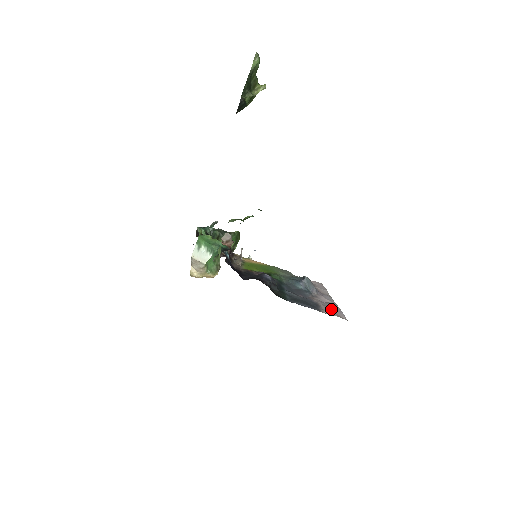
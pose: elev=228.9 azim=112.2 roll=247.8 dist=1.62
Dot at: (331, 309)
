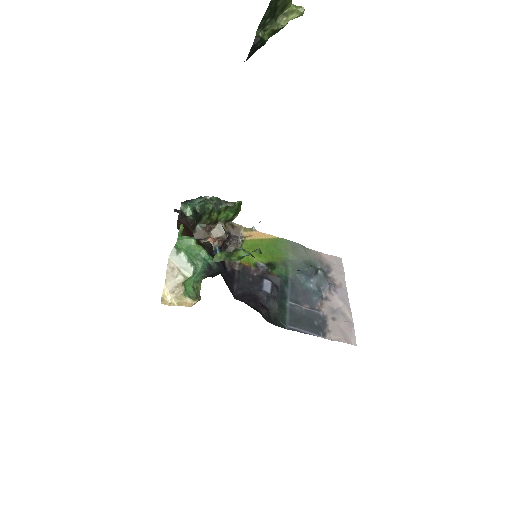
Dot at: (341, 326)
